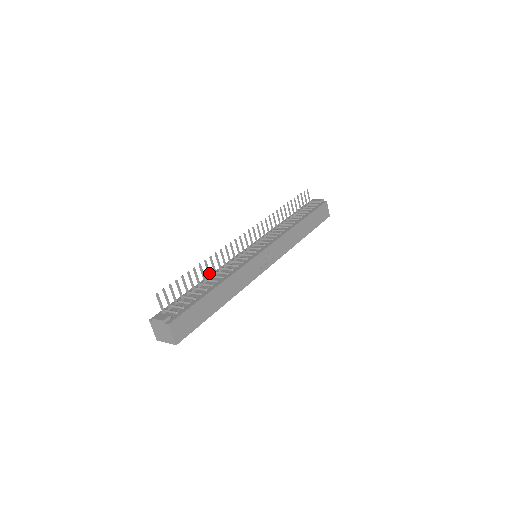
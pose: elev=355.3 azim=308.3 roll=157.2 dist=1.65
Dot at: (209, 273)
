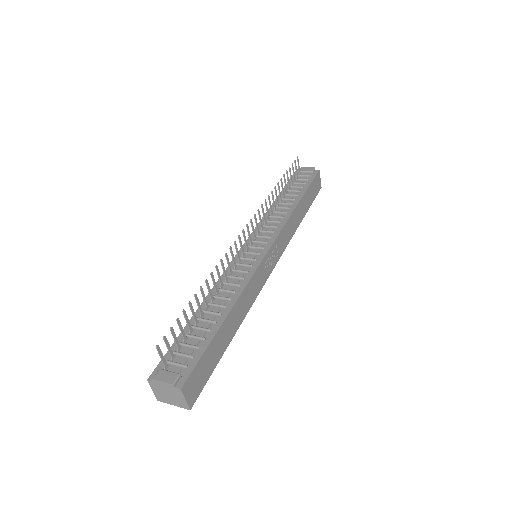
Dot at: (211, 294)
